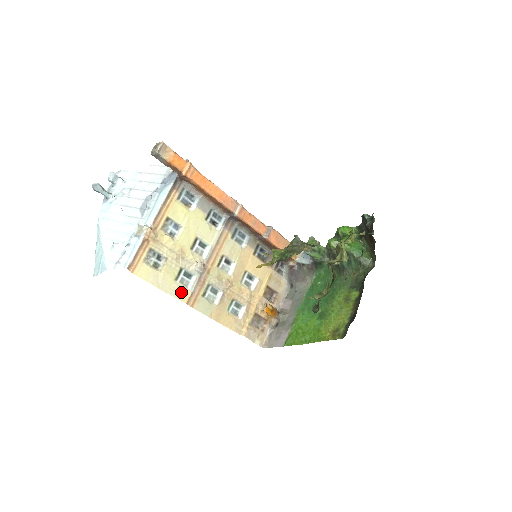
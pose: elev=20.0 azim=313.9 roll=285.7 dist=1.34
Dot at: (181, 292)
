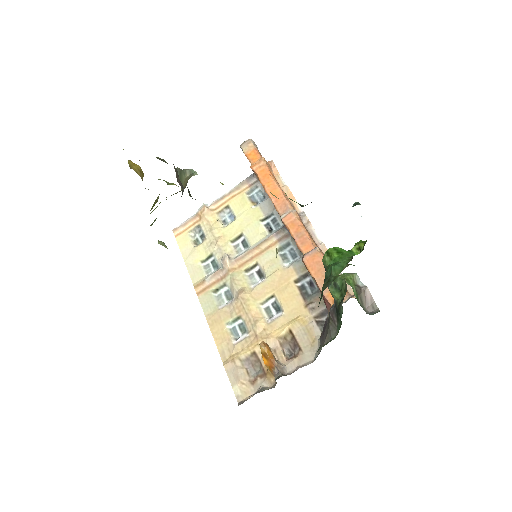
Dot at: (198, 275)
